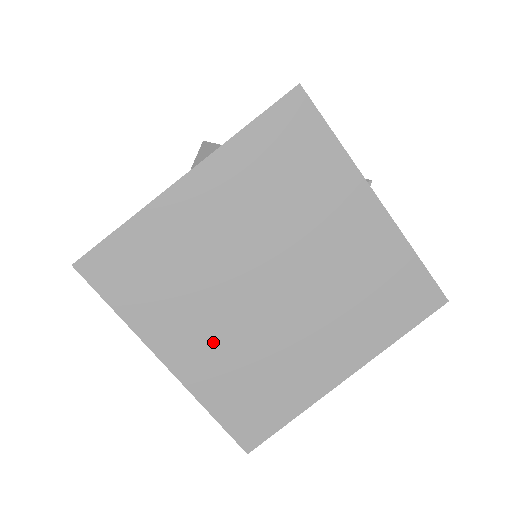
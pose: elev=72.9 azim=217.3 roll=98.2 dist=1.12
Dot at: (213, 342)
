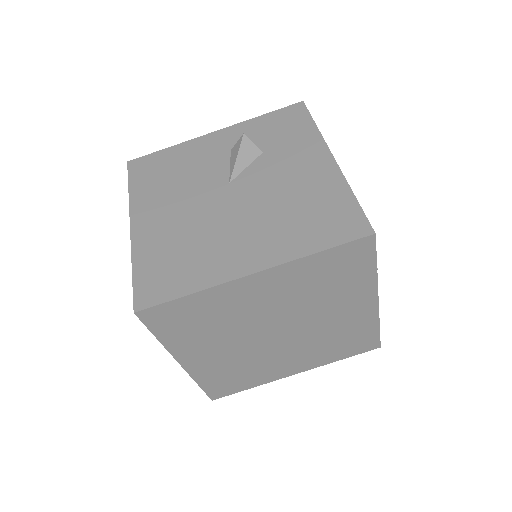
Dot at: (220, 356)
